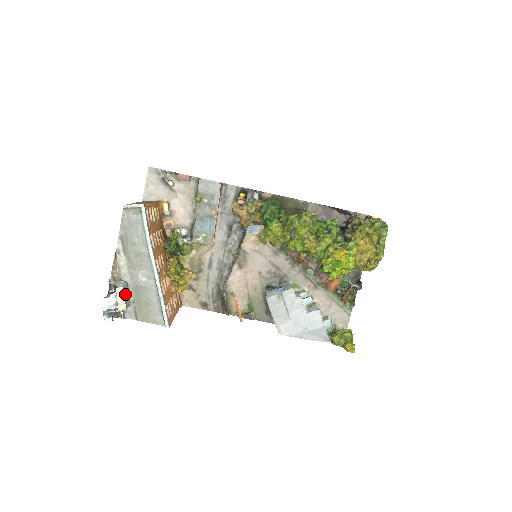
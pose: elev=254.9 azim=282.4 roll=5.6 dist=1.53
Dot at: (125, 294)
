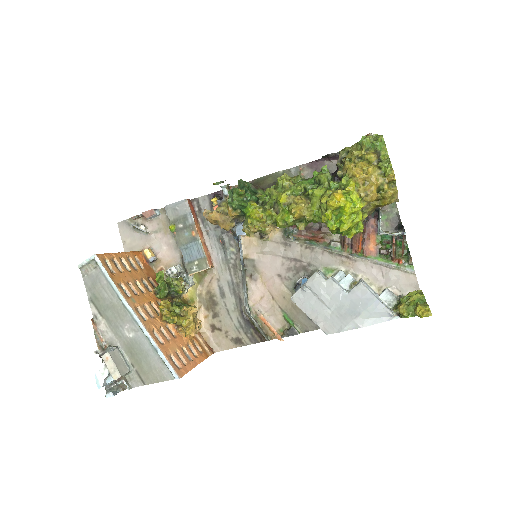
Dot at: (114, 359)
